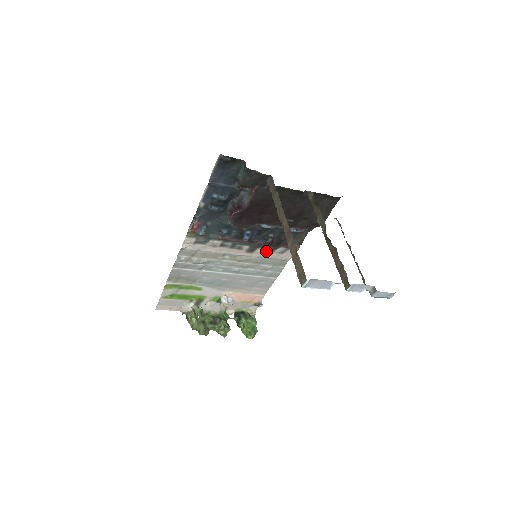
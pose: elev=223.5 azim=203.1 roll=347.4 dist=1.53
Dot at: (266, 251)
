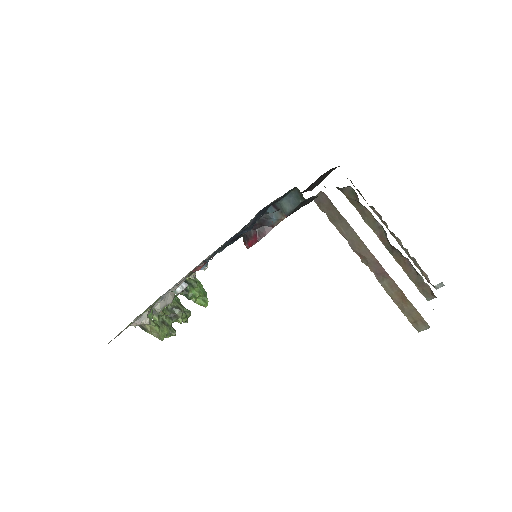
Dot at: occluded
